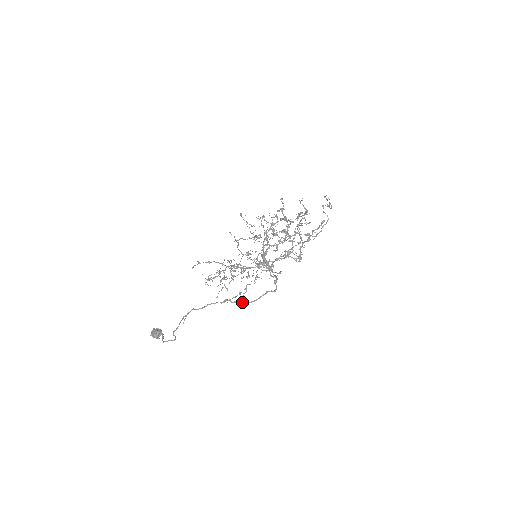
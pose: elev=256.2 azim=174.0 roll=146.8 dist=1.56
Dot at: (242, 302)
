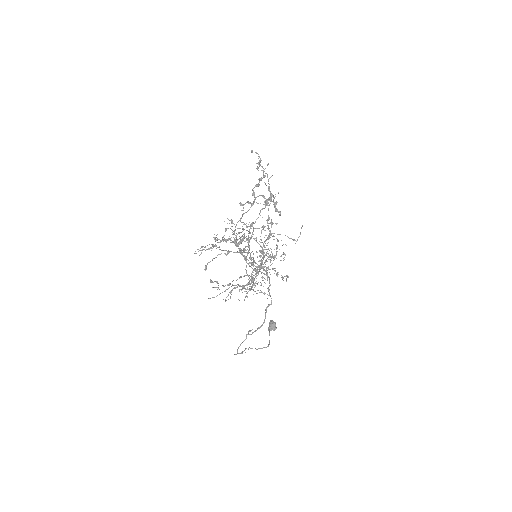
Dot at: occluded
